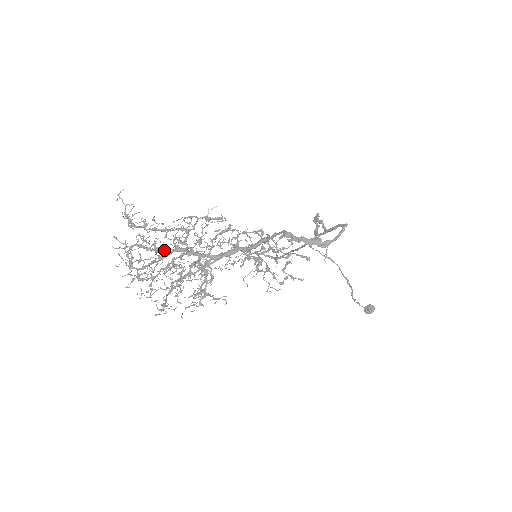
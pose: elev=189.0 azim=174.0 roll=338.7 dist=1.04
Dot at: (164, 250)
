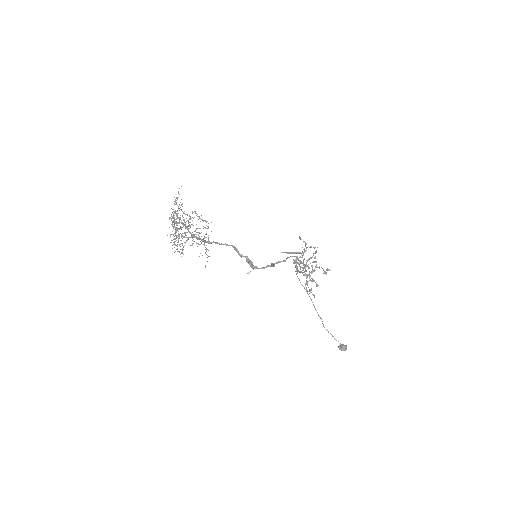
Dot at: occluded
